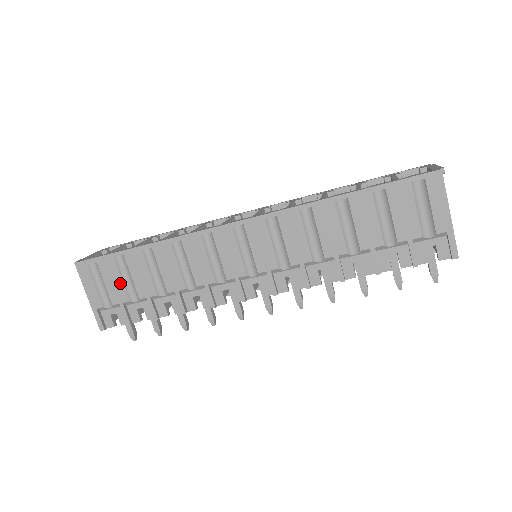
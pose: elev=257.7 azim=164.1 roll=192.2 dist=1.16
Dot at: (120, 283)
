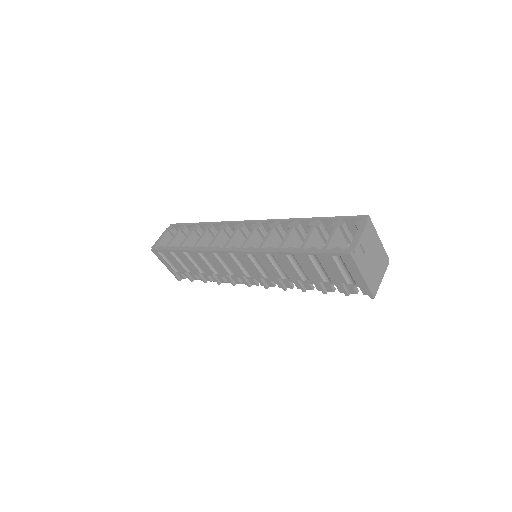
Dot at: (179, 264)
